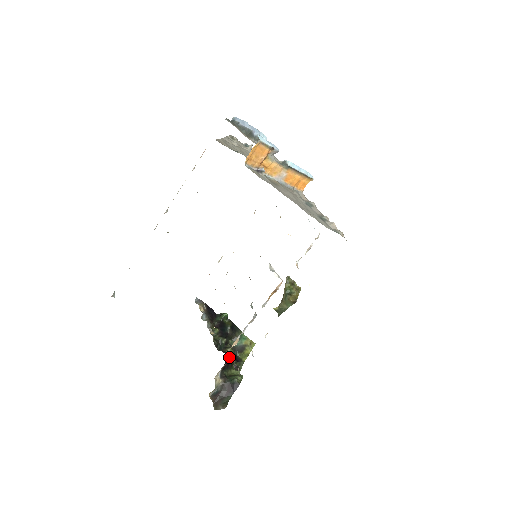
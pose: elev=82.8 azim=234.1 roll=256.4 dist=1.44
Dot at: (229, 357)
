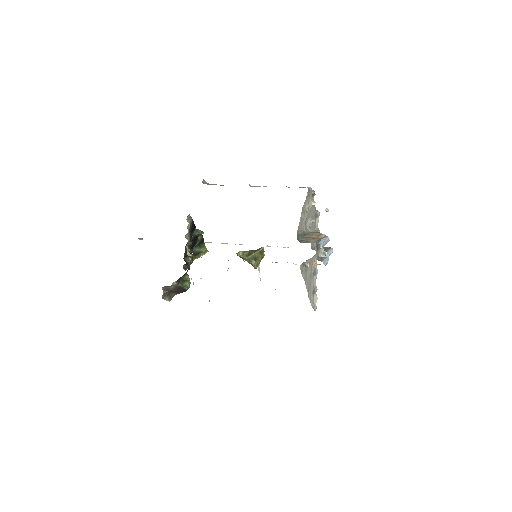
Dot at: (189, 267)
